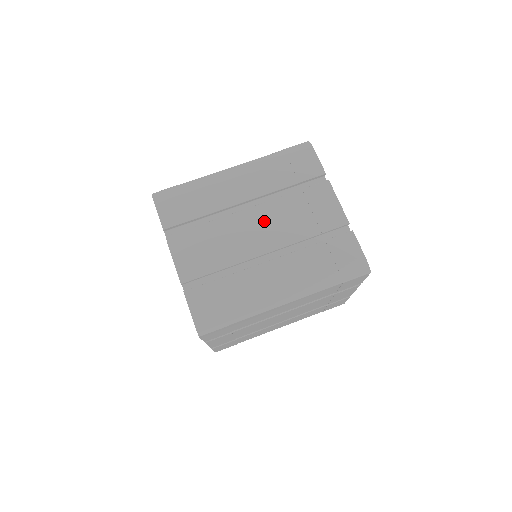
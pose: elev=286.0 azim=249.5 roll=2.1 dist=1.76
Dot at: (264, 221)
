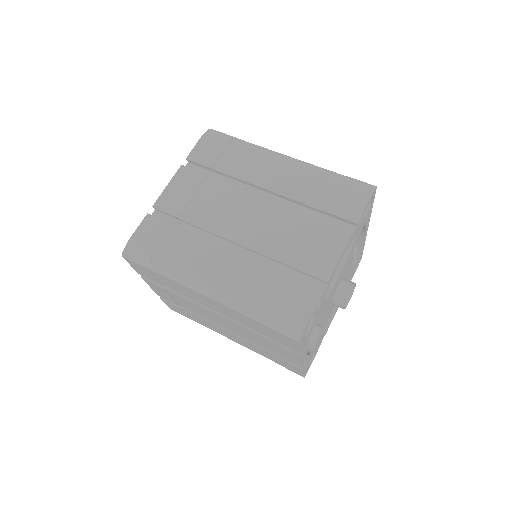
Dot at: (261, 216)
